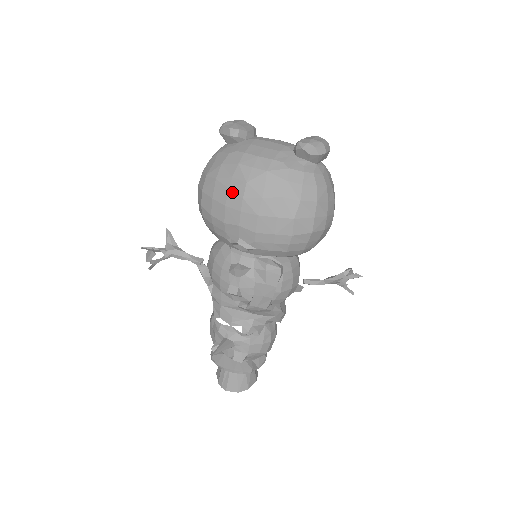
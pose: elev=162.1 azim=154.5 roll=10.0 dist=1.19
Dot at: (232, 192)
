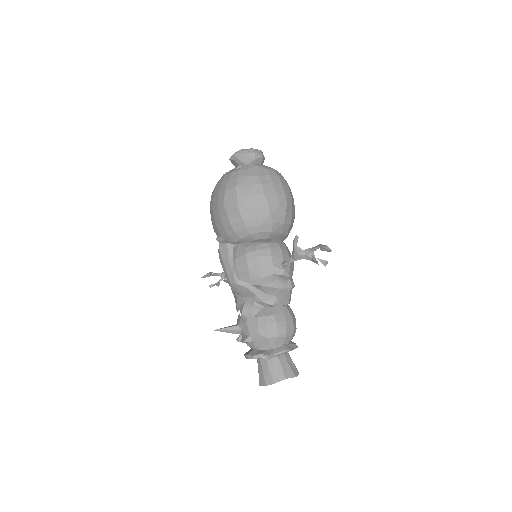
Dot at: occluded
